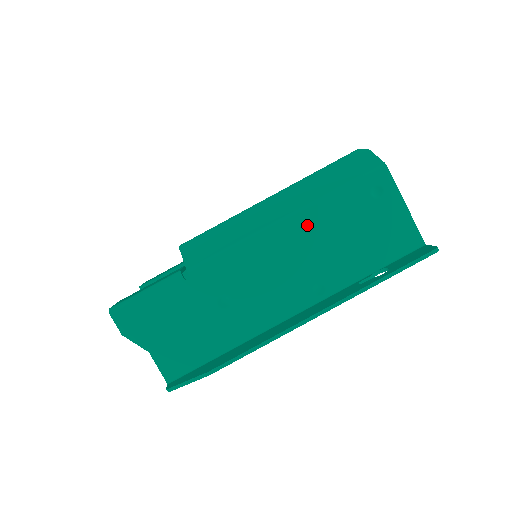
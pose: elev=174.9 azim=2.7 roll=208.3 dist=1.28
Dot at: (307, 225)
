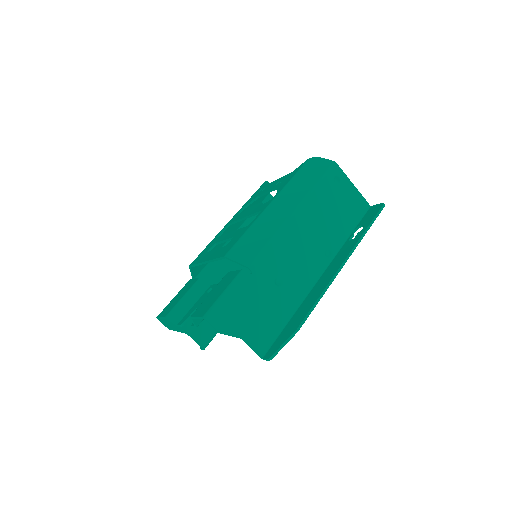
Dot at: (308, 212)
